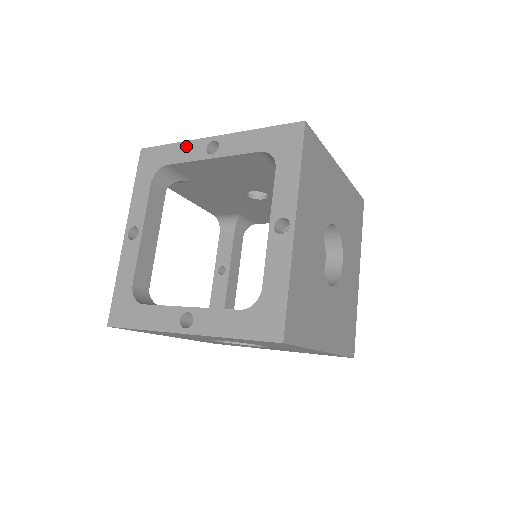
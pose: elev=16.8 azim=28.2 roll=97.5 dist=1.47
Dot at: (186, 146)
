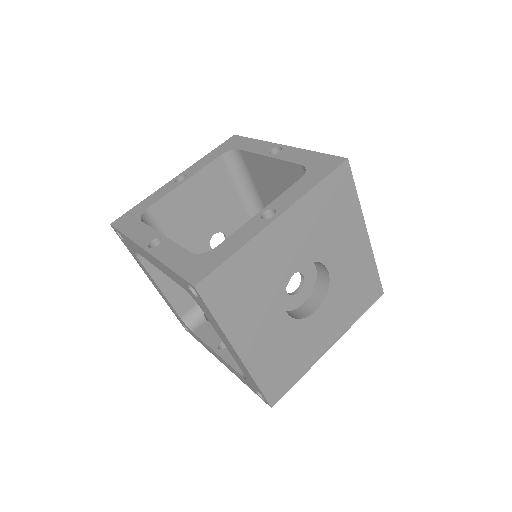
Dot at: (156, 193)
